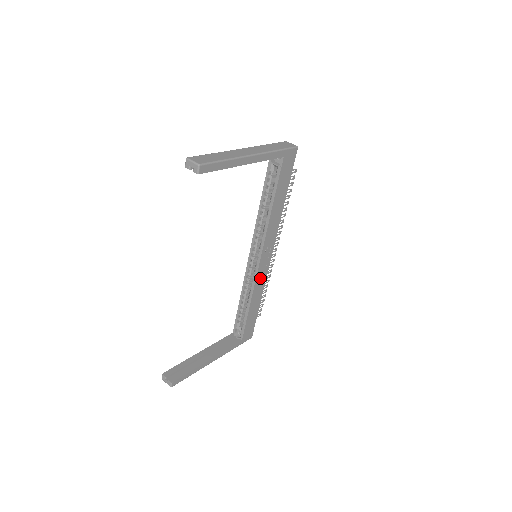
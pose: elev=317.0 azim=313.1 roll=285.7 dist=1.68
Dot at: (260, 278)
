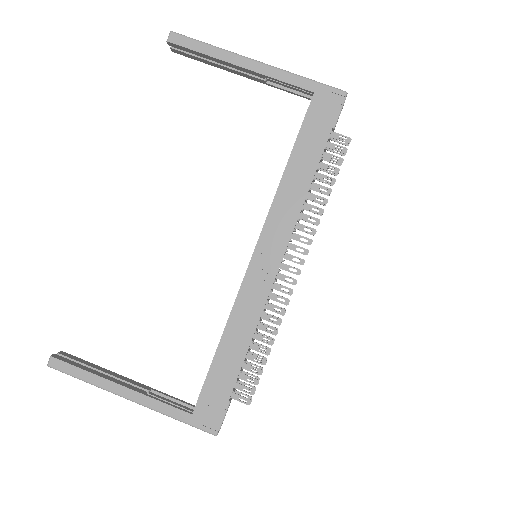
Dot at: (250, 297)
